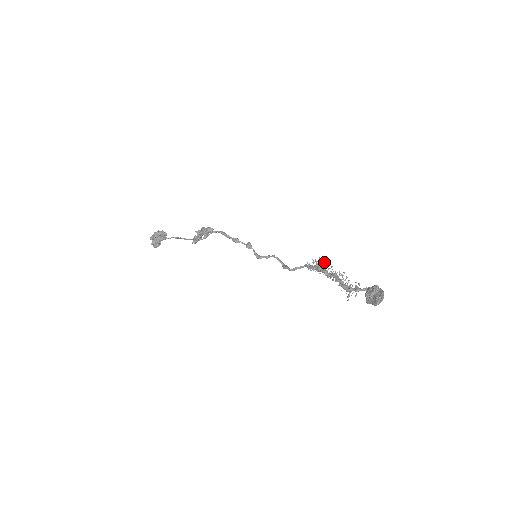
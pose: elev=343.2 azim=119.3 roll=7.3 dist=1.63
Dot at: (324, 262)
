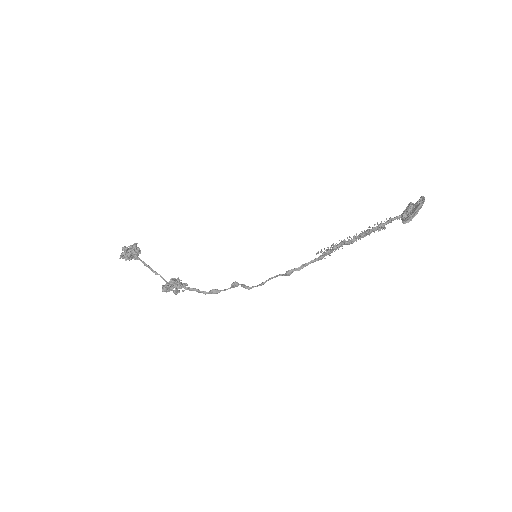
Dot at: occluded
